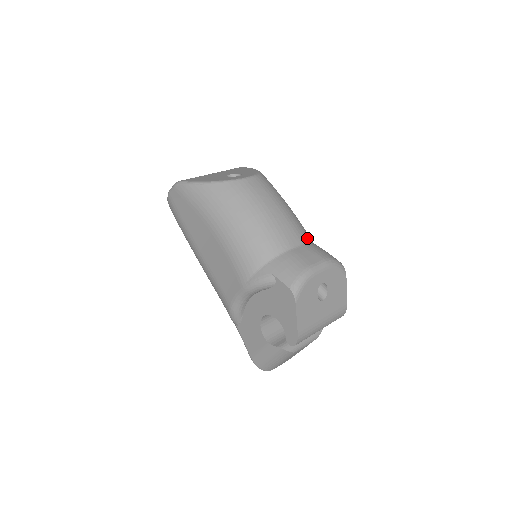
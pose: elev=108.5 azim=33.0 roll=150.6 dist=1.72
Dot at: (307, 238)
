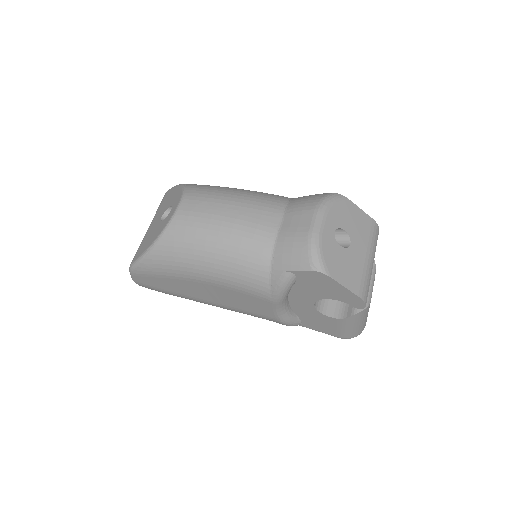
Dot at: (281, 203)
